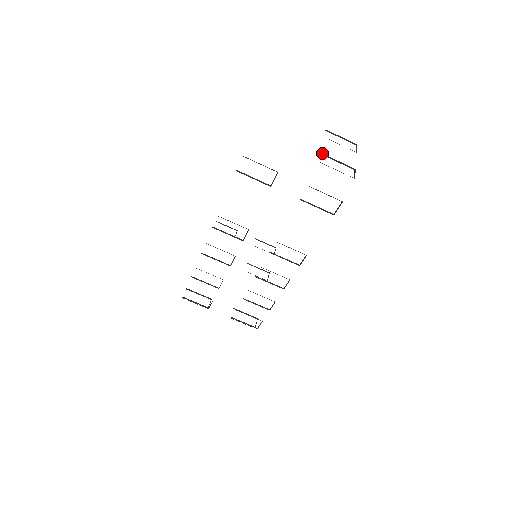
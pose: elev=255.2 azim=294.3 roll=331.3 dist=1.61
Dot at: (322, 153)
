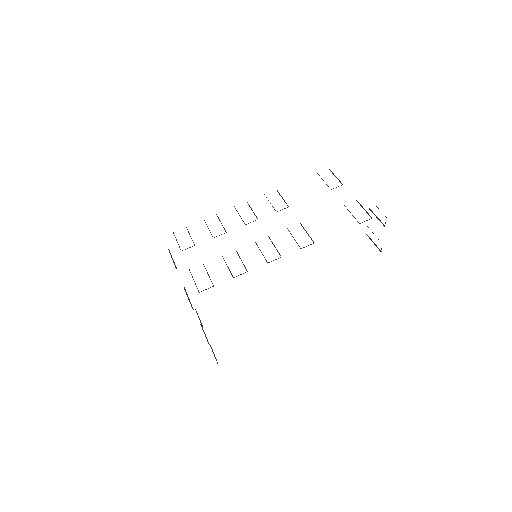
Dot at: (370, 209)
